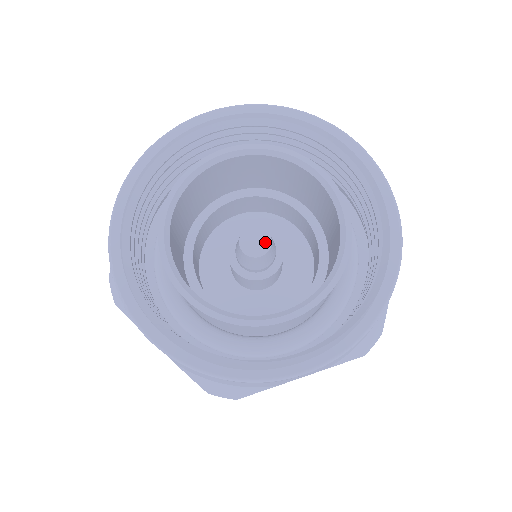
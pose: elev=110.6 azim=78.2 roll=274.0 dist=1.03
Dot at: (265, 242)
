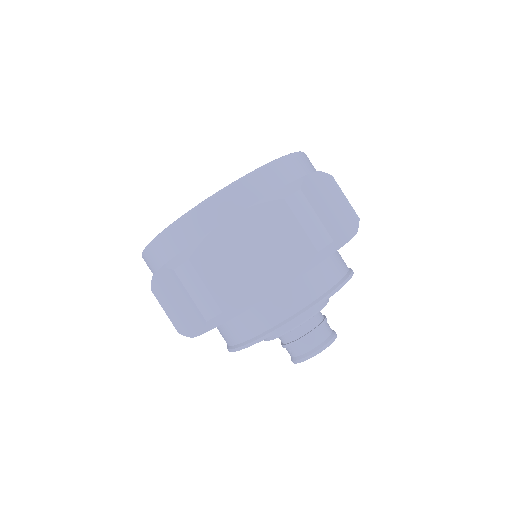
Dot at: occluded
